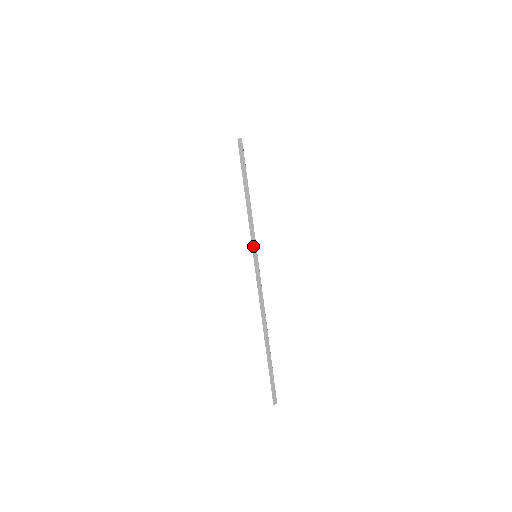
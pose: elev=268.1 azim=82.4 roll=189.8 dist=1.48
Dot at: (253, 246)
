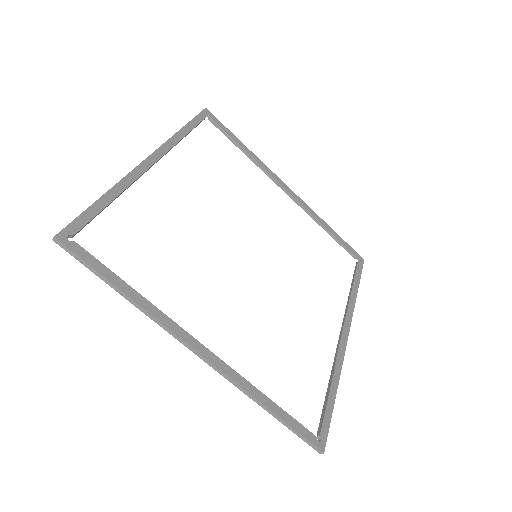
Dot at: (164, 328)
